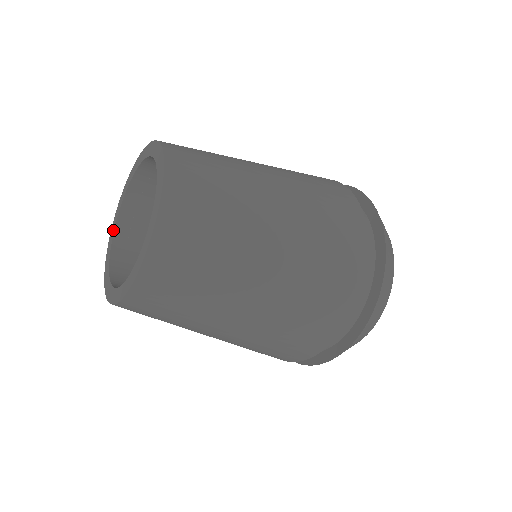
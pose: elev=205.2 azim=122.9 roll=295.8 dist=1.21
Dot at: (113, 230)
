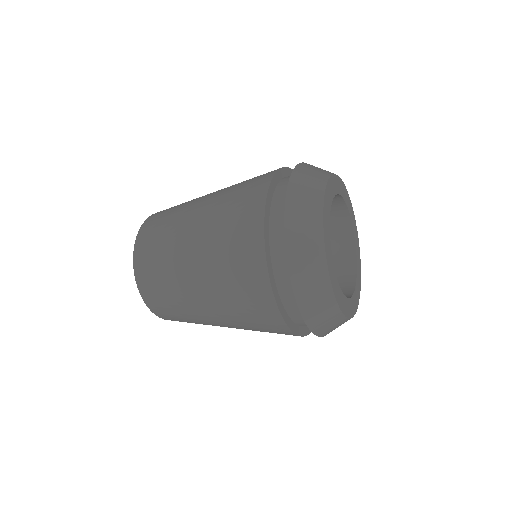
Dot at: occluded
